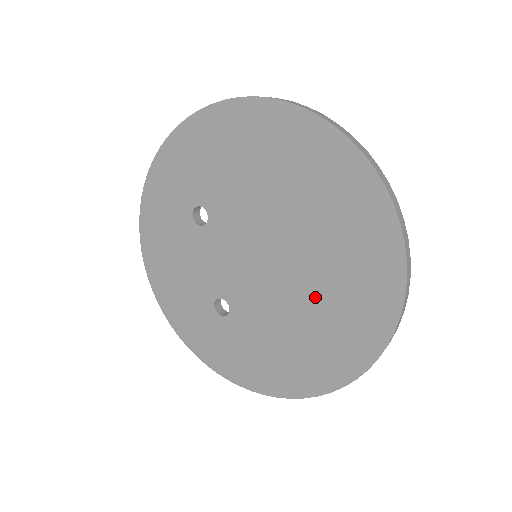
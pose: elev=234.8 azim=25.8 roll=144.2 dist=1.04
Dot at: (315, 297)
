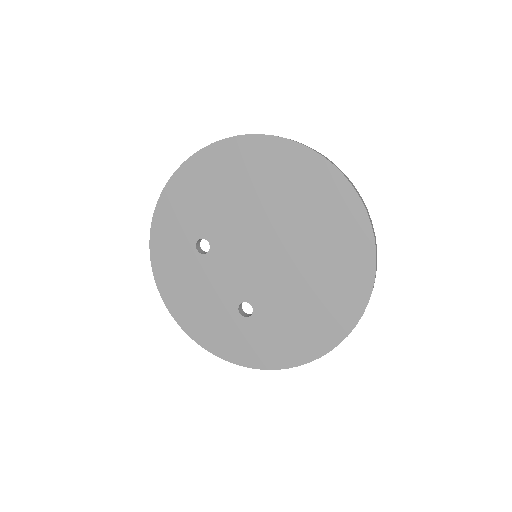
Dot at: (312, 258)
